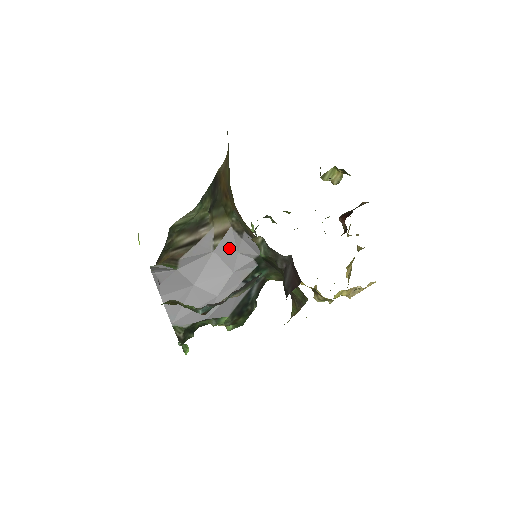
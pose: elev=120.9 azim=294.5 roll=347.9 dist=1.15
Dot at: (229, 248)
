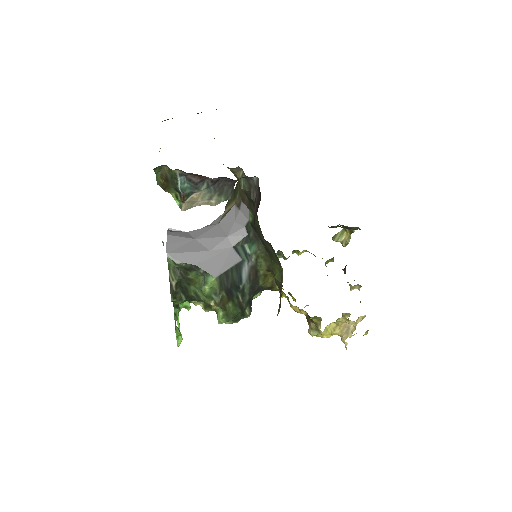
Dot at: (229, 220)
